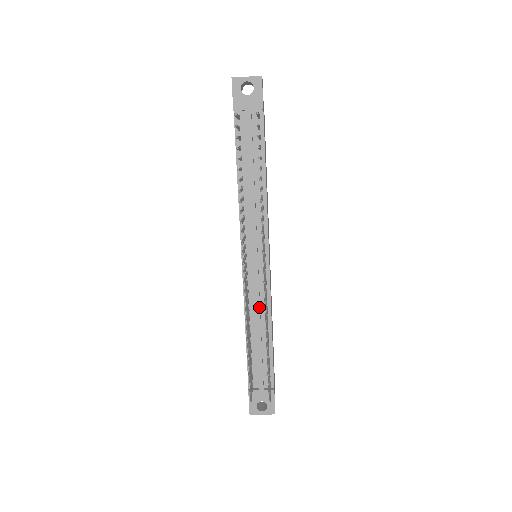
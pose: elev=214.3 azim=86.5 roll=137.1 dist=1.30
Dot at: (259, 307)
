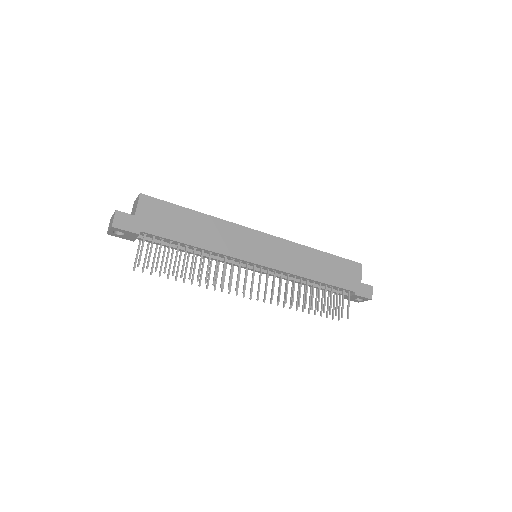
Dot at: (290, 280)
